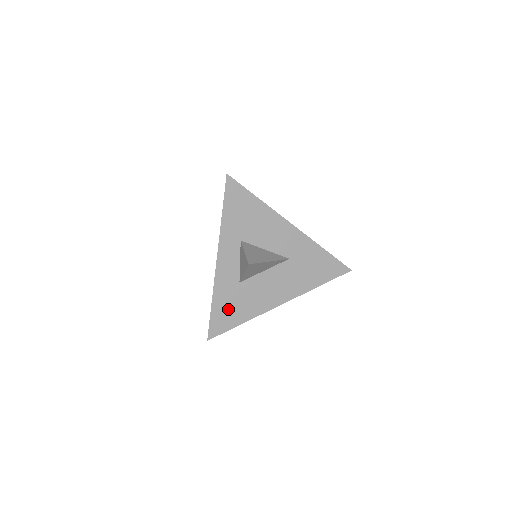
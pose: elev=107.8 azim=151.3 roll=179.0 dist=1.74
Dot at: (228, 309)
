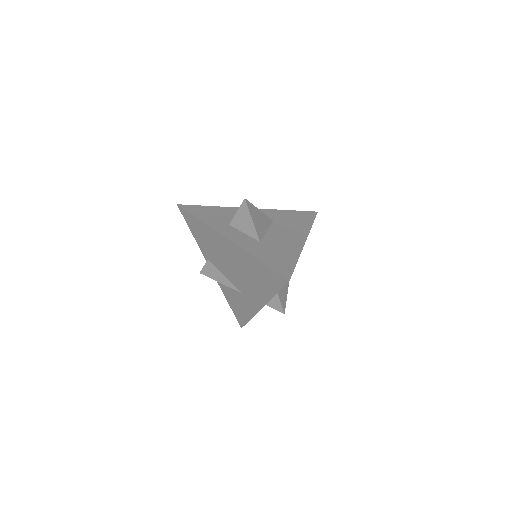
Dot at: (275, 258)
